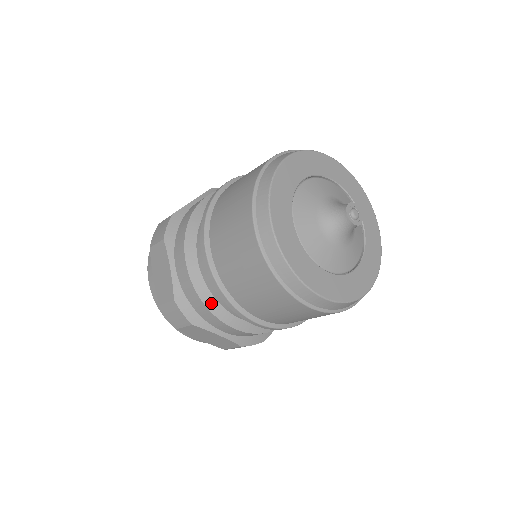
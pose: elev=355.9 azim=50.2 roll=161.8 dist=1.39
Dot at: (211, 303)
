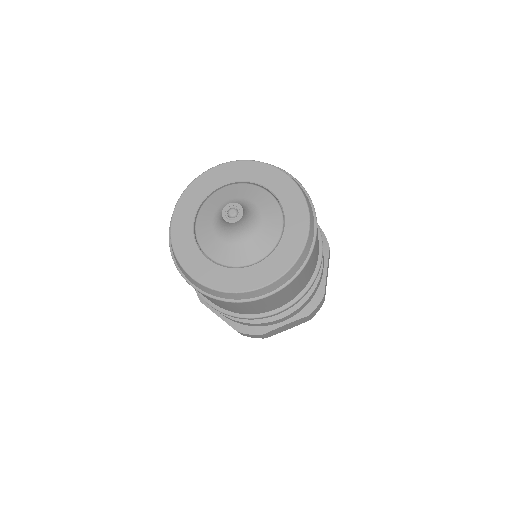
Dot at: occluded
